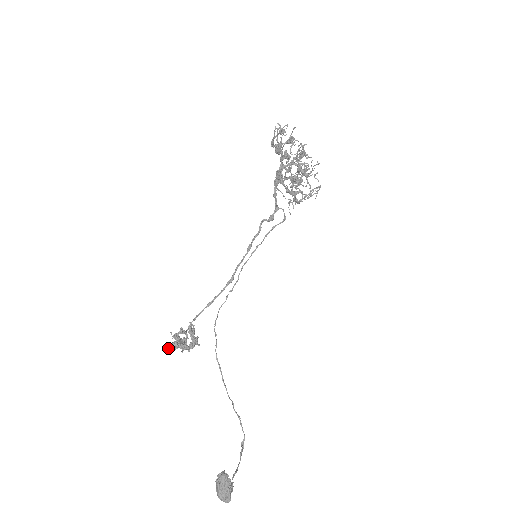
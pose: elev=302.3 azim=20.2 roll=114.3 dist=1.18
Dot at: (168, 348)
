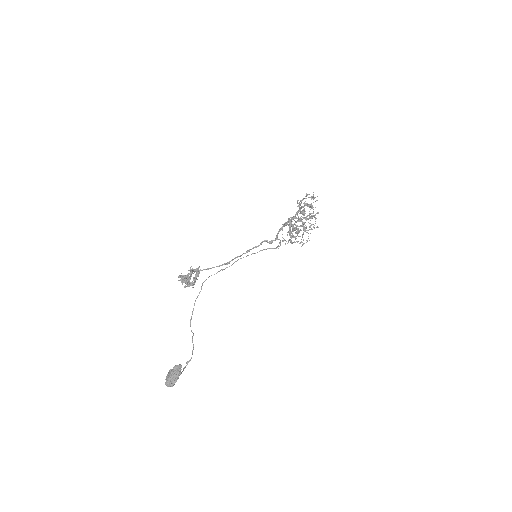
Dot at: (181, 275)
